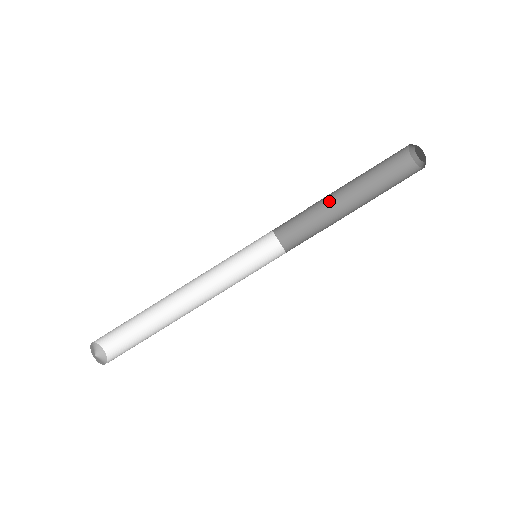
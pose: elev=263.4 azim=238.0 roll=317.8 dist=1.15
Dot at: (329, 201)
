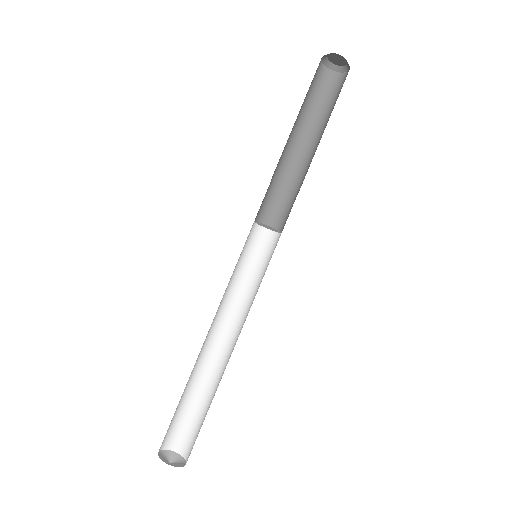
Dot at: (283, 157)
